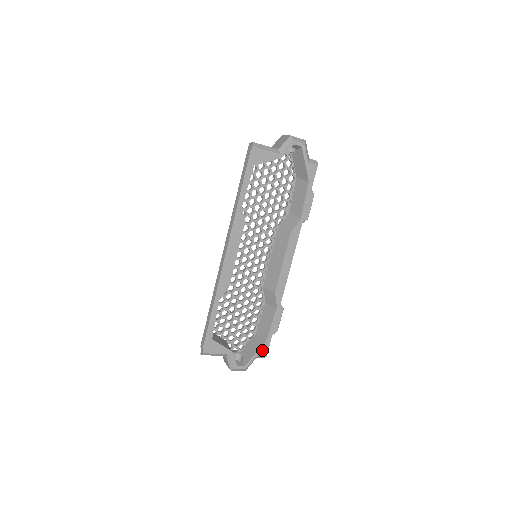
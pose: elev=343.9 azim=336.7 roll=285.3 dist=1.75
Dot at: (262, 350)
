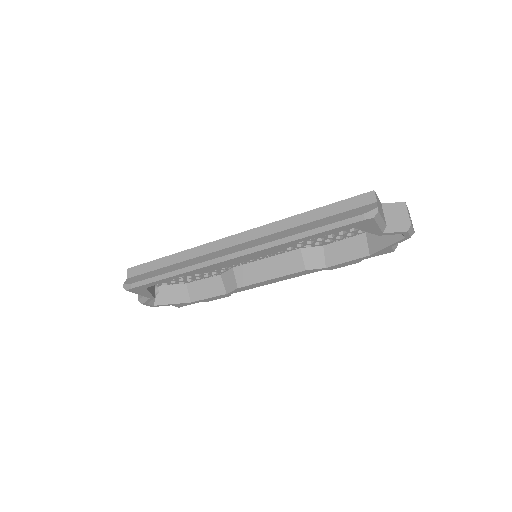
Dot at: (180, 304)
